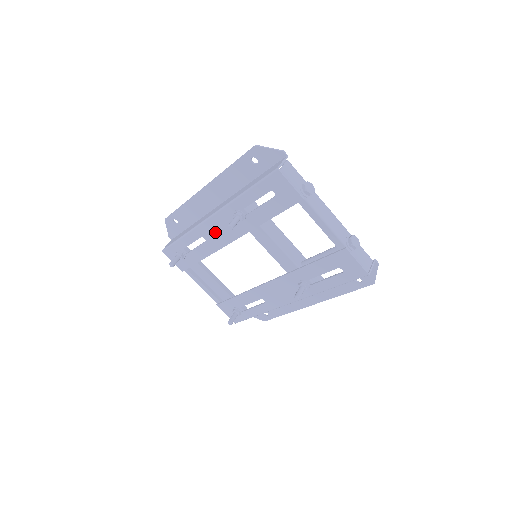
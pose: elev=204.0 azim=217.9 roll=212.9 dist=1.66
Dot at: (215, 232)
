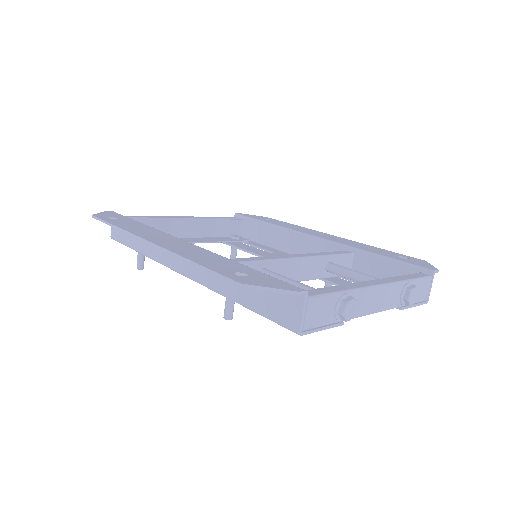
Dot at: occluded
